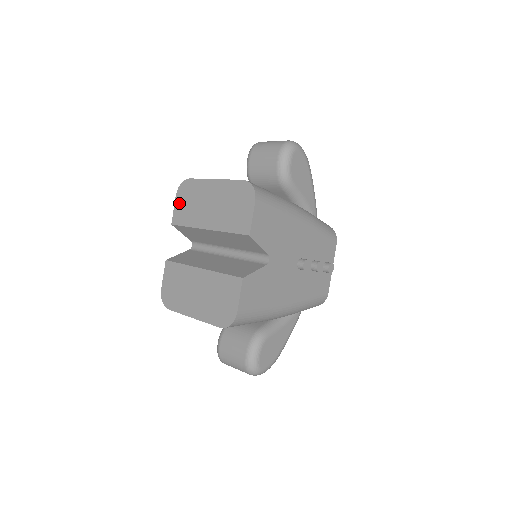
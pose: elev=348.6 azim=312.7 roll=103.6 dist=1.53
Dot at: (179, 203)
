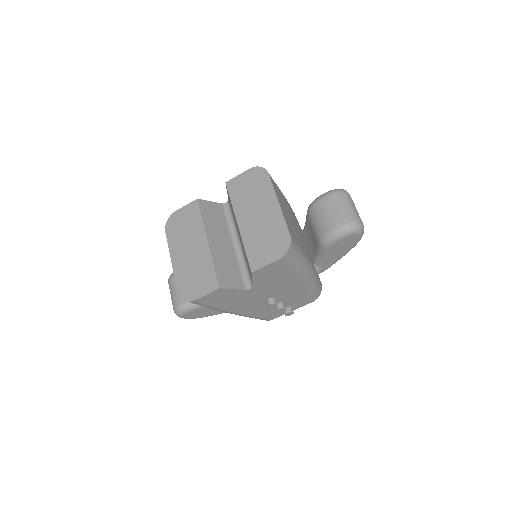
Dot at: (245, 178)
